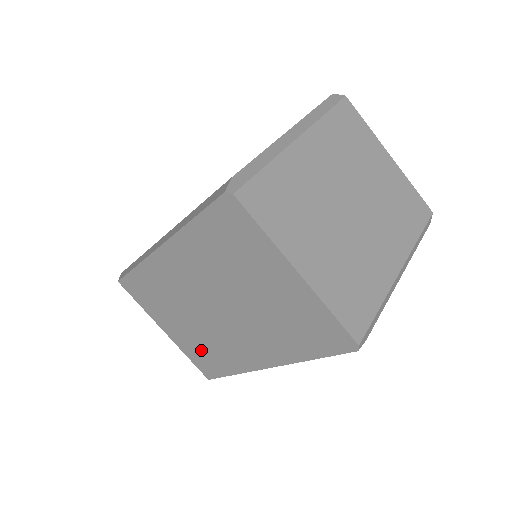
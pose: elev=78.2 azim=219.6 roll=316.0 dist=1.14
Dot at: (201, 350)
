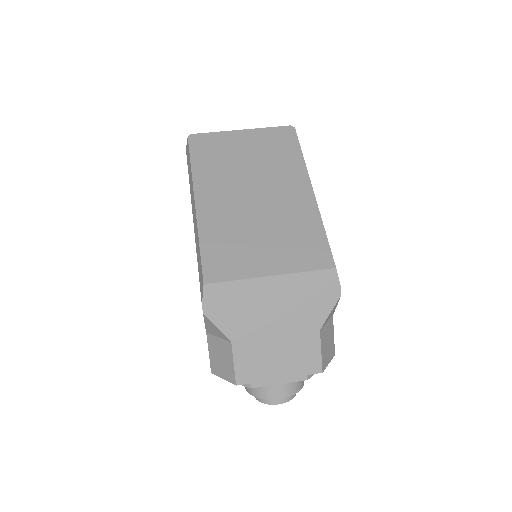
Dot at: (295, 244)
